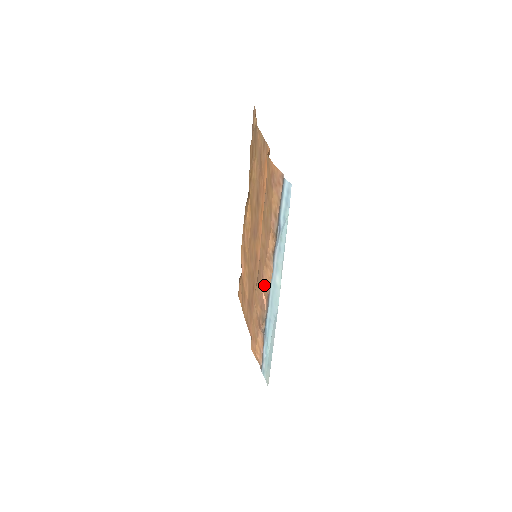
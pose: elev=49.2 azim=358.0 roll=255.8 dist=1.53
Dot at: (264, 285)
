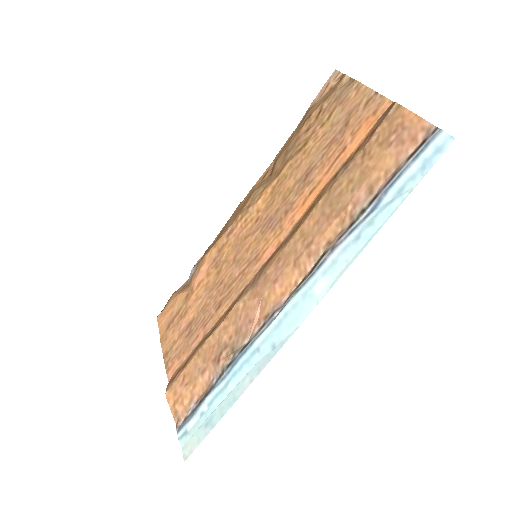
Dot at: (270, 295)
